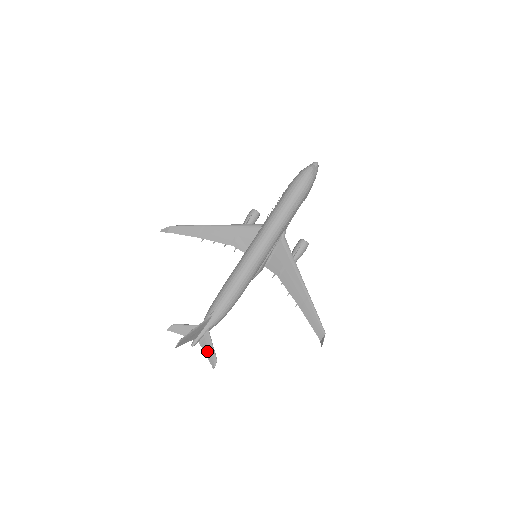
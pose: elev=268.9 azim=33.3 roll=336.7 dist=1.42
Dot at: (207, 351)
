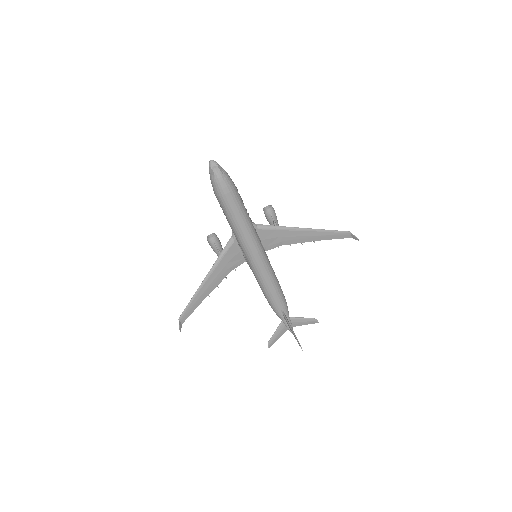
Dot at: (304, 323)
